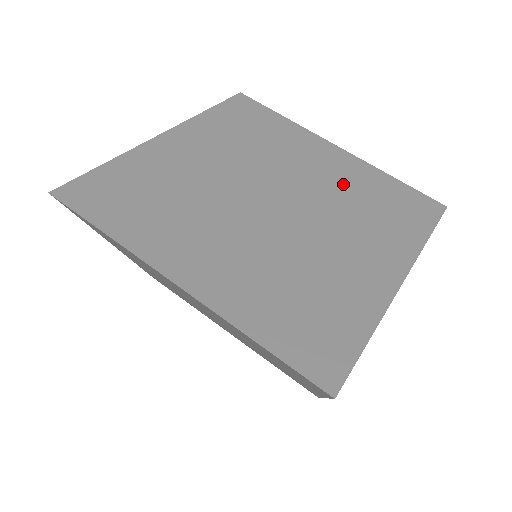
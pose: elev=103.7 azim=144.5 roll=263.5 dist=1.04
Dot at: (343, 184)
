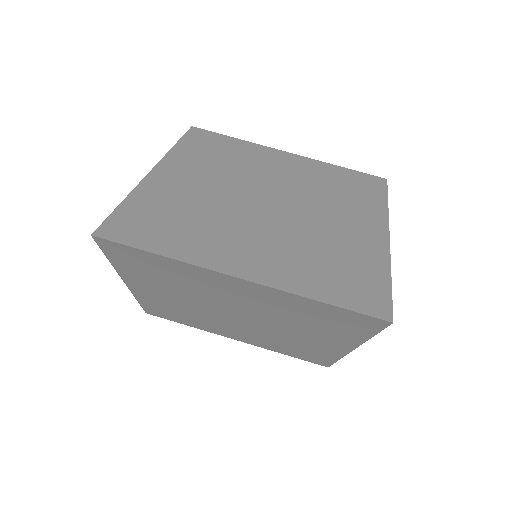
Dot at: (310, 179)
